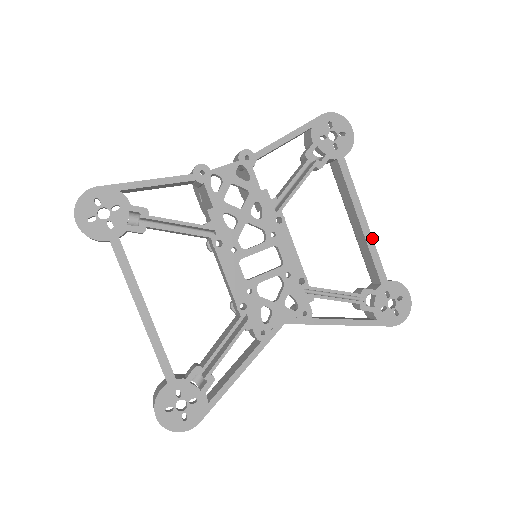
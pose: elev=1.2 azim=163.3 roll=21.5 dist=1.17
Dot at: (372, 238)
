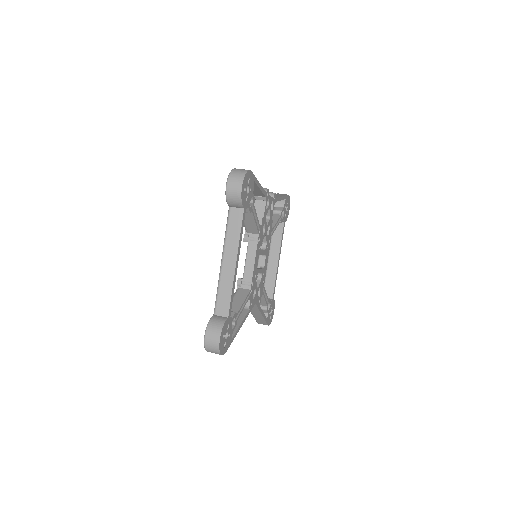
Dot at: occluded
